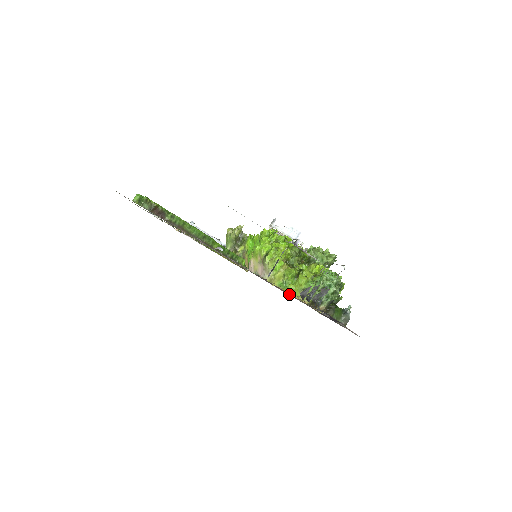
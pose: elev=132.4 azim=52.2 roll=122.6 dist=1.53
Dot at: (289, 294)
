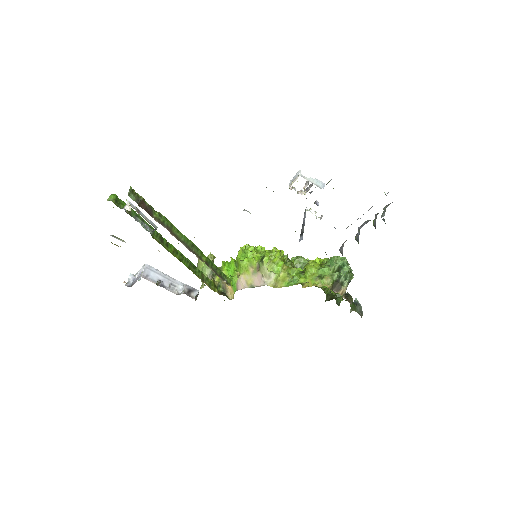
Dot at: occluded
